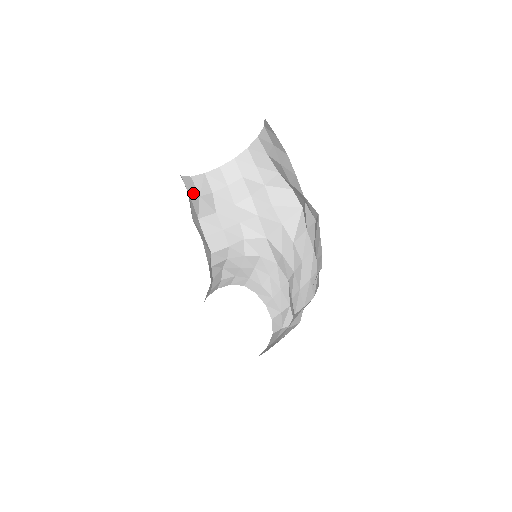
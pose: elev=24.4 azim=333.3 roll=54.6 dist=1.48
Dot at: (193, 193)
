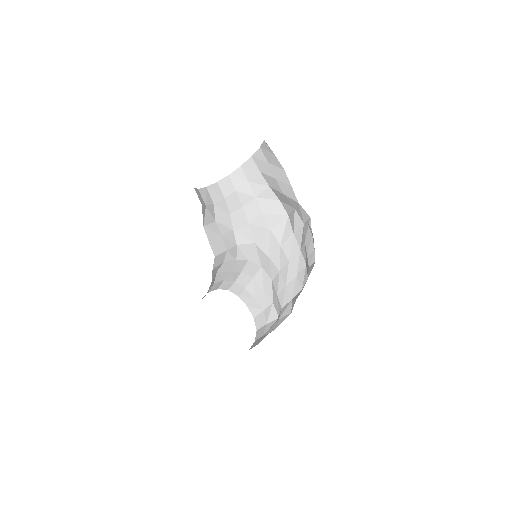
Dot at: (202, 203)
